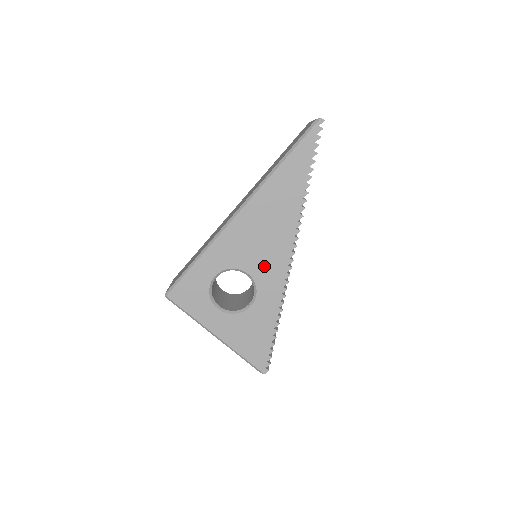
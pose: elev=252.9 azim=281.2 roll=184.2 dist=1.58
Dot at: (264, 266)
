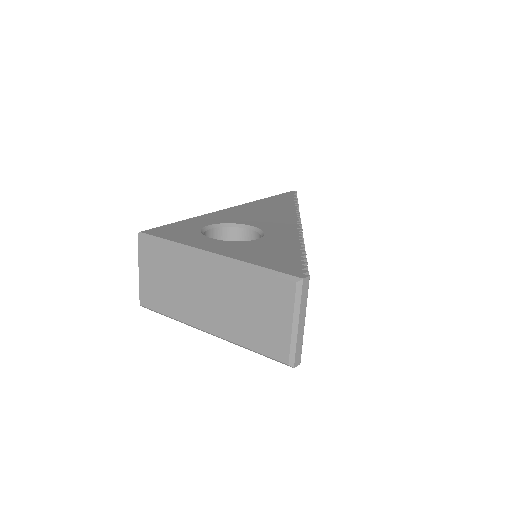
Dot at: (268, 223)
